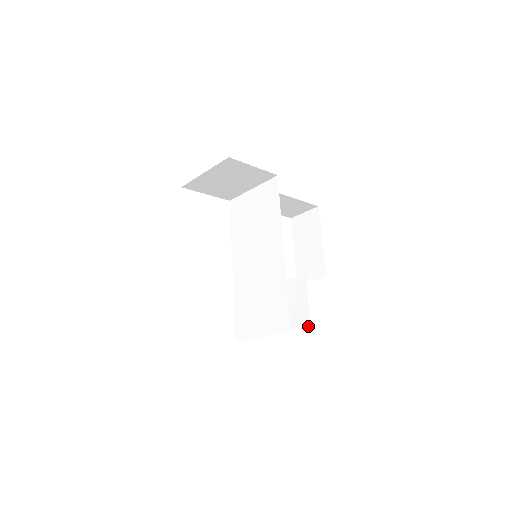
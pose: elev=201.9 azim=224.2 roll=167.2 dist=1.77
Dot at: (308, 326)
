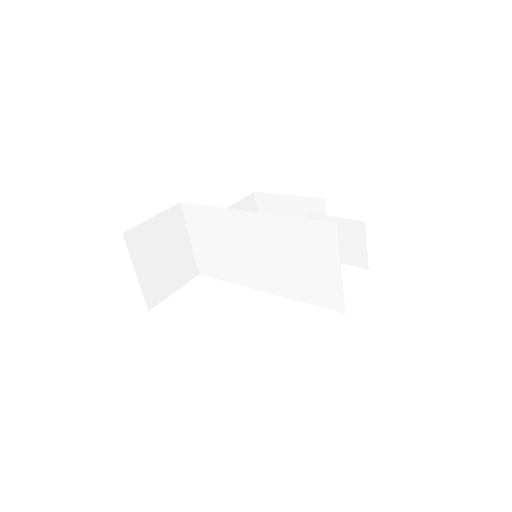
Dot at: (364, 224)
